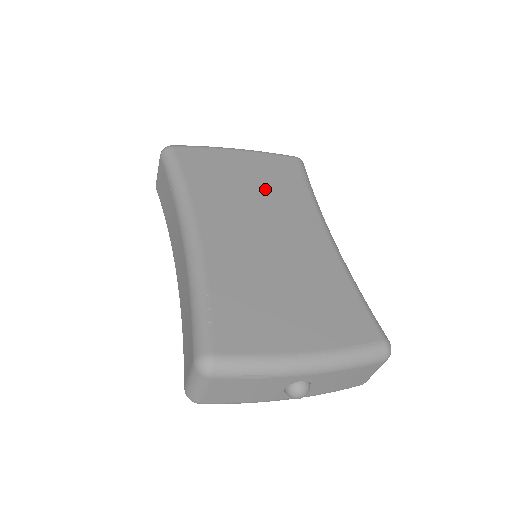
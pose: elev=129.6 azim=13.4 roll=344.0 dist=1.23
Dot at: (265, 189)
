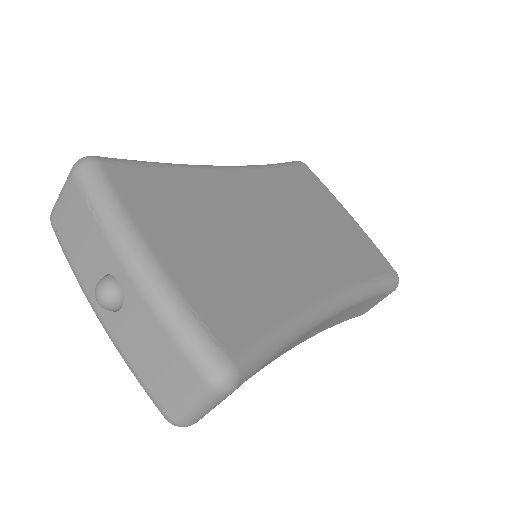
Dot at: (330, 235)
